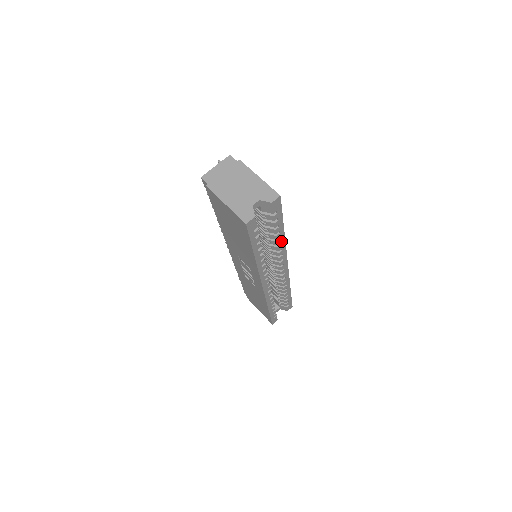
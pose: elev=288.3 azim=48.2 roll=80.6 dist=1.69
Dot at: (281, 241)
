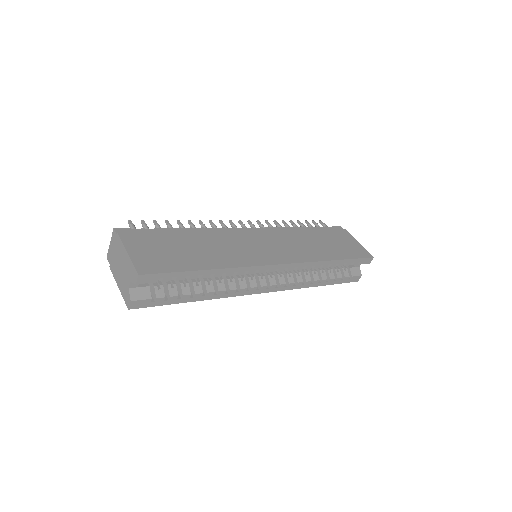
Dot at: (220, 272)
